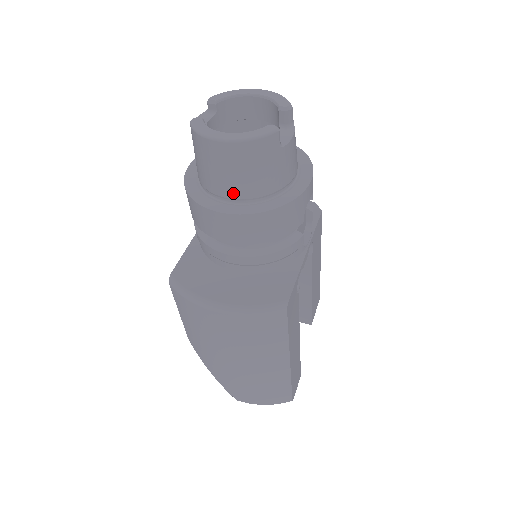
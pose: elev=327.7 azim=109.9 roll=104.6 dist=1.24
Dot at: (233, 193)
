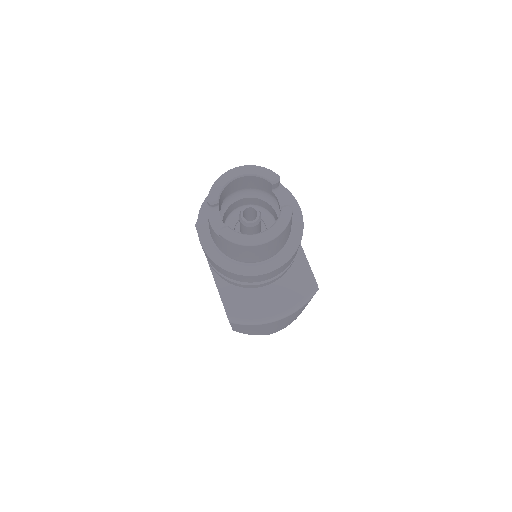
Dot at: (268, 257)
